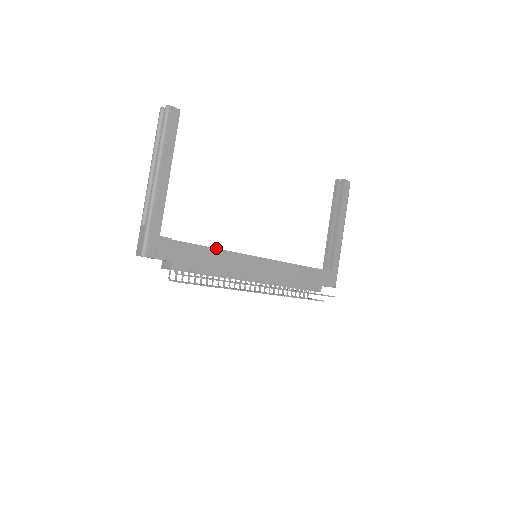
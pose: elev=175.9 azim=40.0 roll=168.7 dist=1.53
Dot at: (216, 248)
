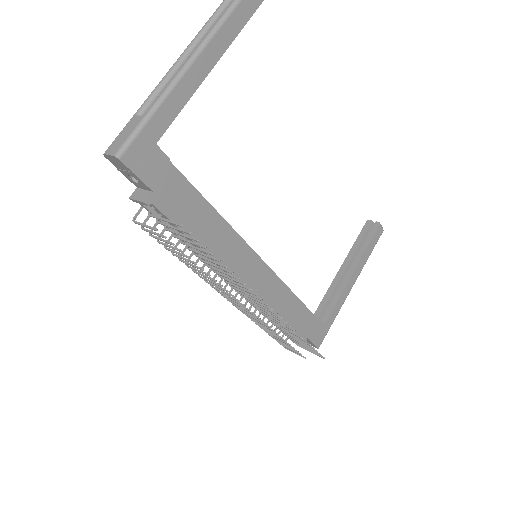
Dot at: occluded
